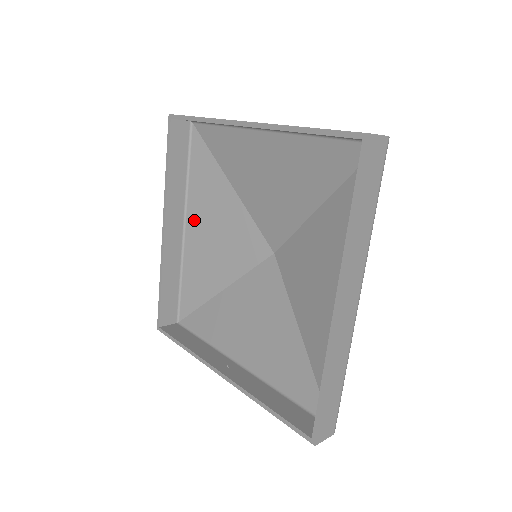
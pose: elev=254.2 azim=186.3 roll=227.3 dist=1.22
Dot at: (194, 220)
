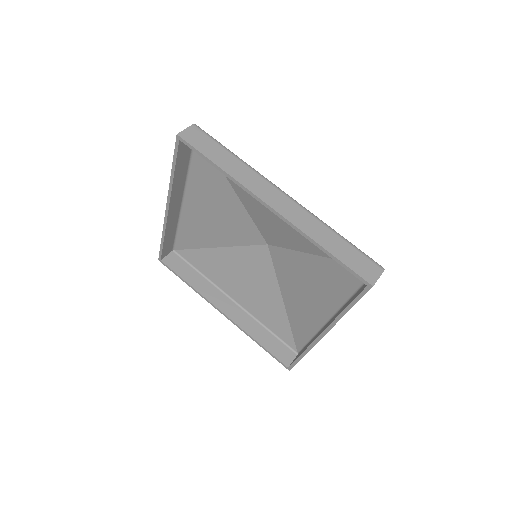
Dot at: (230, 290)
